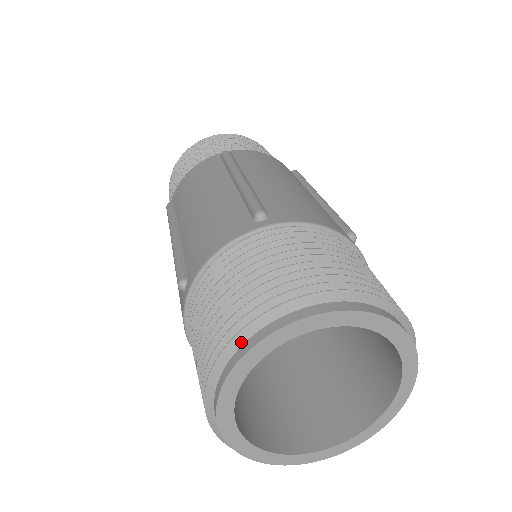
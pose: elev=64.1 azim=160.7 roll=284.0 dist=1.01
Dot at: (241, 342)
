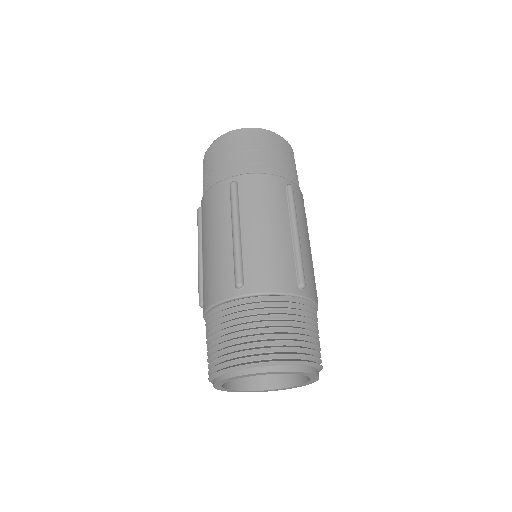
Dot at: (273, 365)
